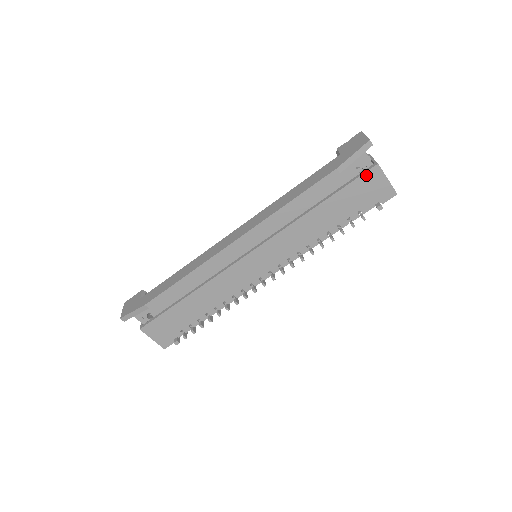
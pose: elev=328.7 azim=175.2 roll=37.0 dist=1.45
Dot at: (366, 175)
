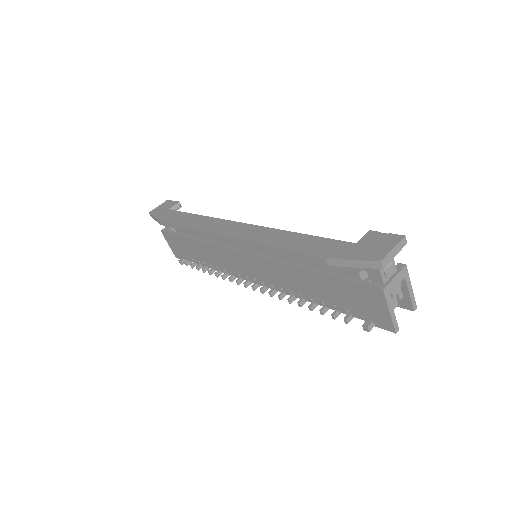
Dot at: (366, 288)
